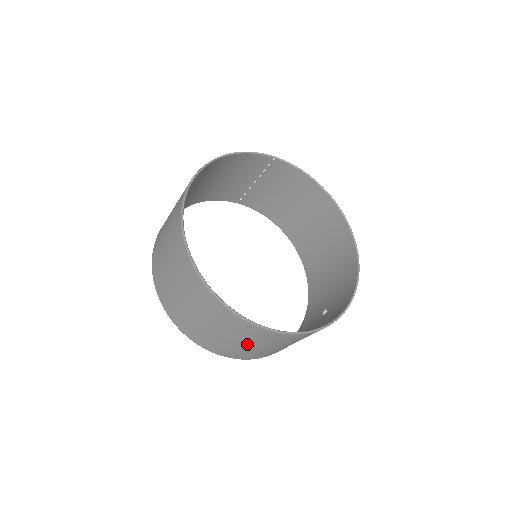
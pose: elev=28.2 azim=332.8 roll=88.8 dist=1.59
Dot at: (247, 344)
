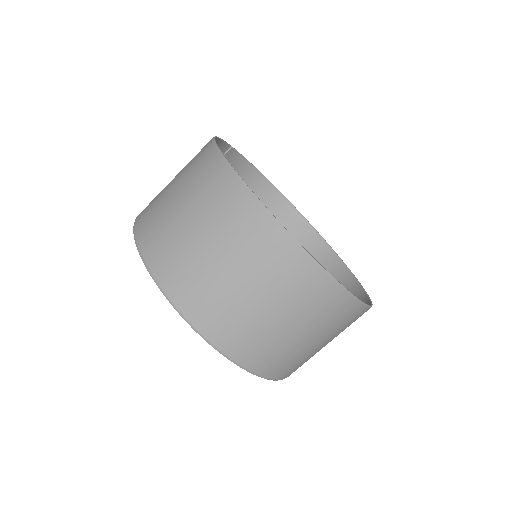
Dot at: (325, 342)
